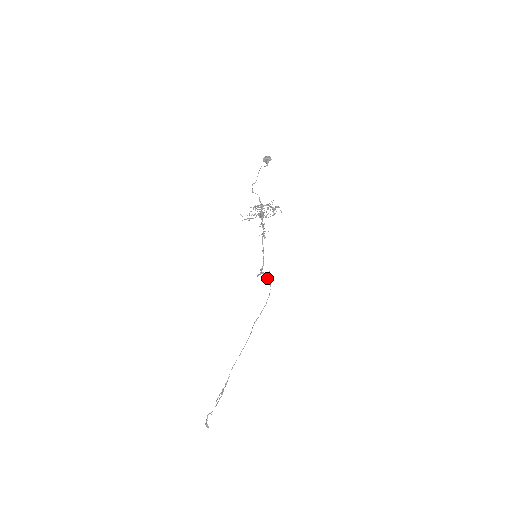
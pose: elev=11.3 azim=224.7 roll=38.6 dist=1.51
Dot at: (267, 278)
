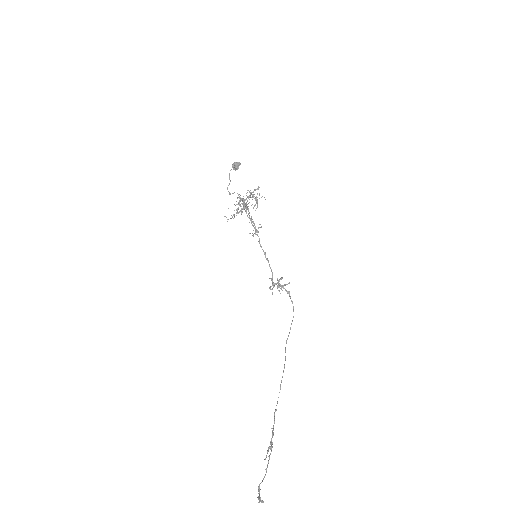
Dot at: (282, 287)
